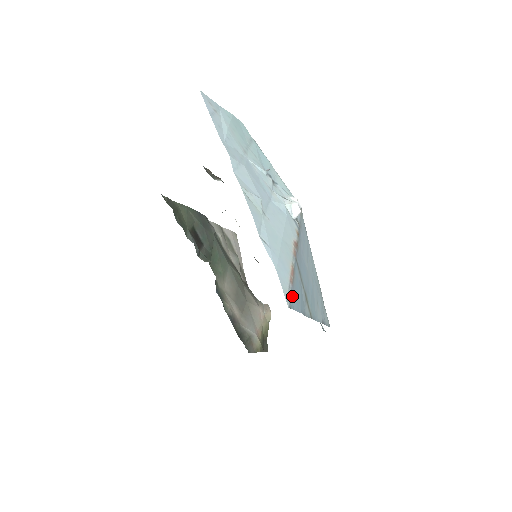
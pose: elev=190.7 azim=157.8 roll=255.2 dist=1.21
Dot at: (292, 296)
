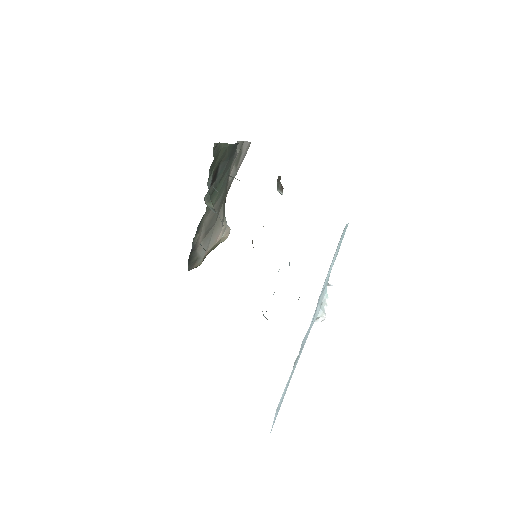
Dot at: occluded
